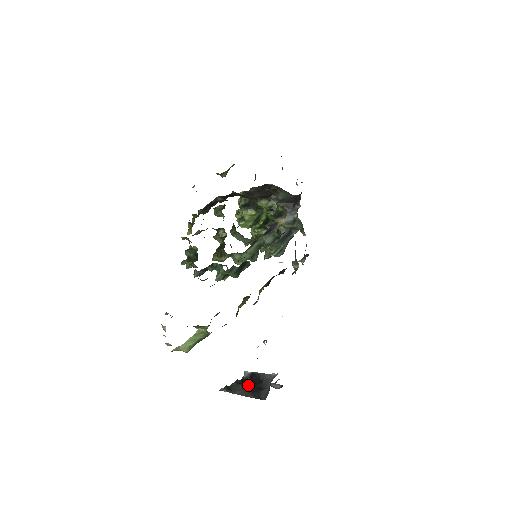
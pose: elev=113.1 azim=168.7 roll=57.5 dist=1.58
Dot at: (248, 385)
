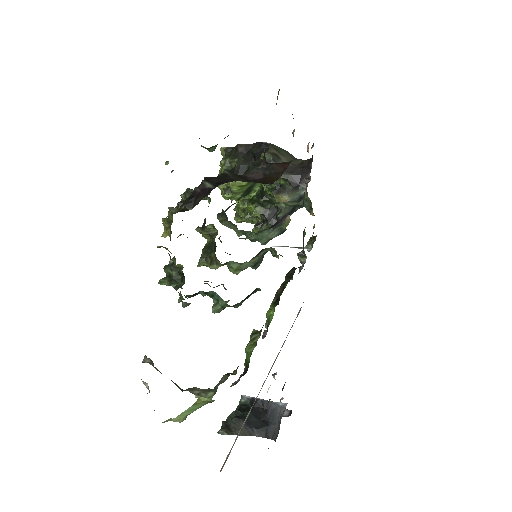
Dot at: (250, 419)
